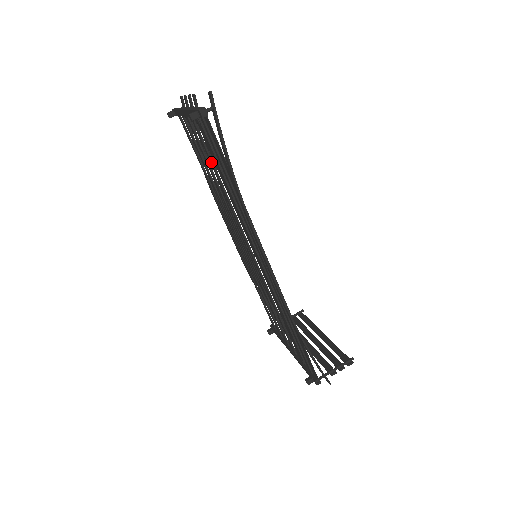
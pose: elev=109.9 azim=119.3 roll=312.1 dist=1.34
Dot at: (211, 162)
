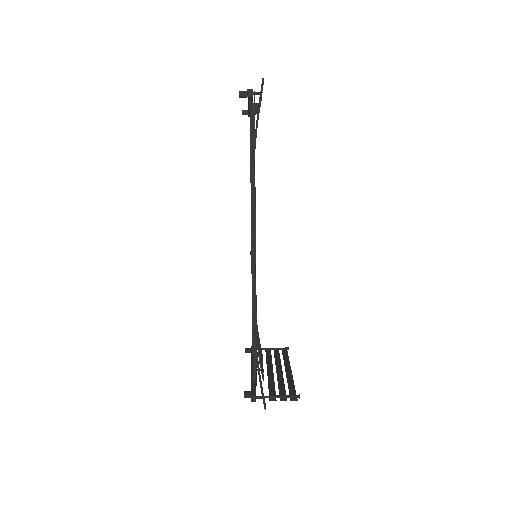
Dot at: occluded
